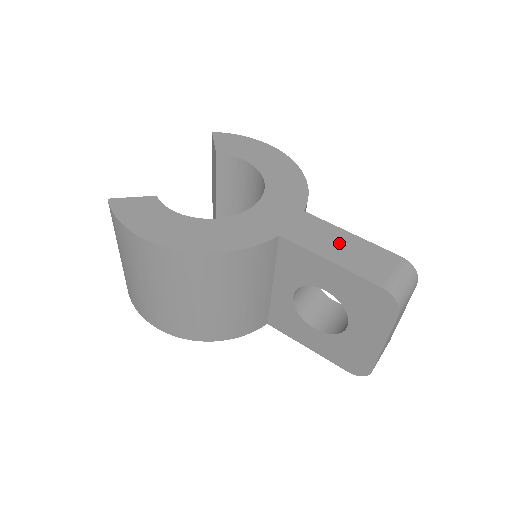
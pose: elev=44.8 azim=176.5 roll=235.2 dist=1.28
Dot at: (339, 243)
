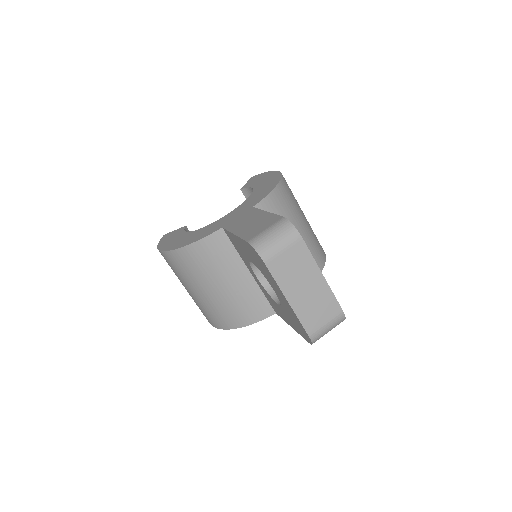
Dot at: (252, 221)
